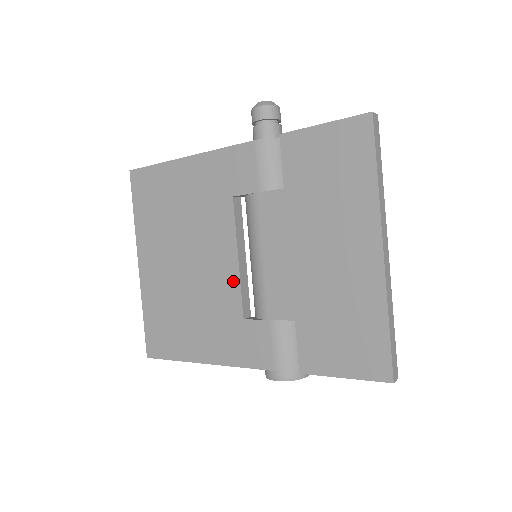
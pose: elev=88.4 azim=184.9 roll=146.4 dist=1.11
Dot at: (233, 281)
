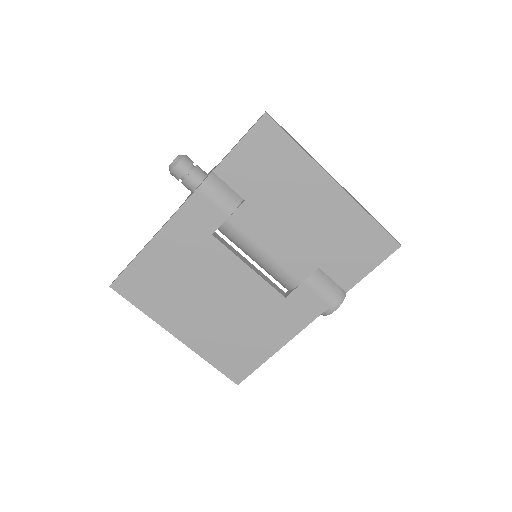
Dot at: (258, 283)
